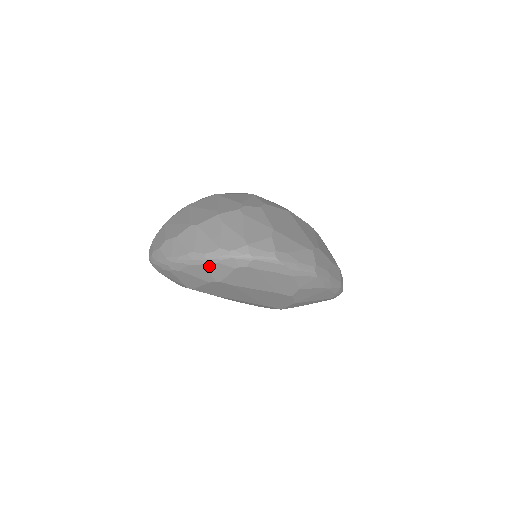
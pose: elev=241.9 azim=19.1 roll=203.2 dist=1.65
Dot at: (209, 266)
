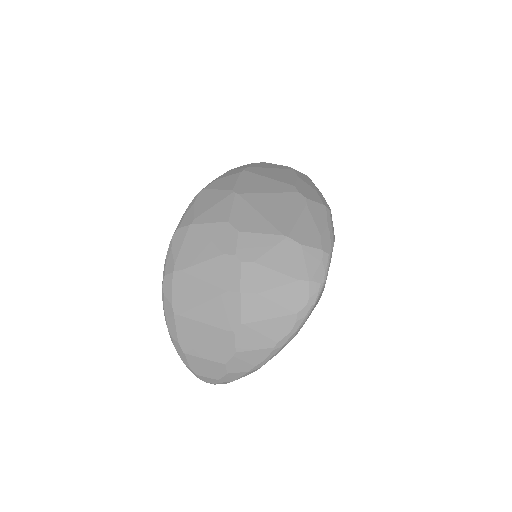
Dot at: occluded
